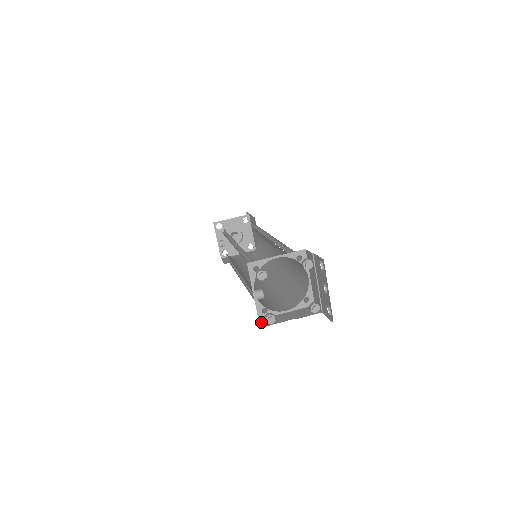
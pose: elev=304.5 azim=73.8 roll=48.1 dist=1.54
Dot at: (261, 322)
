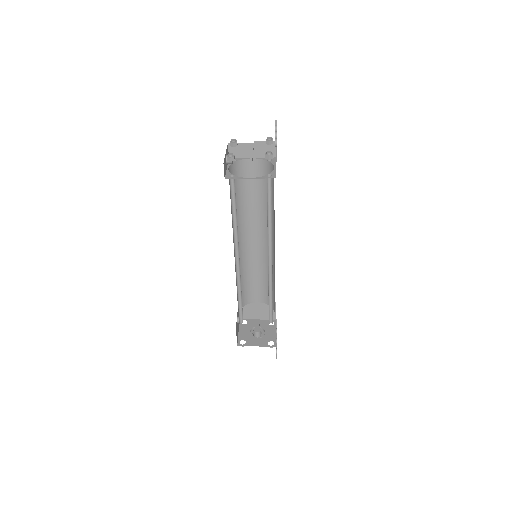
Dot at: occluded
